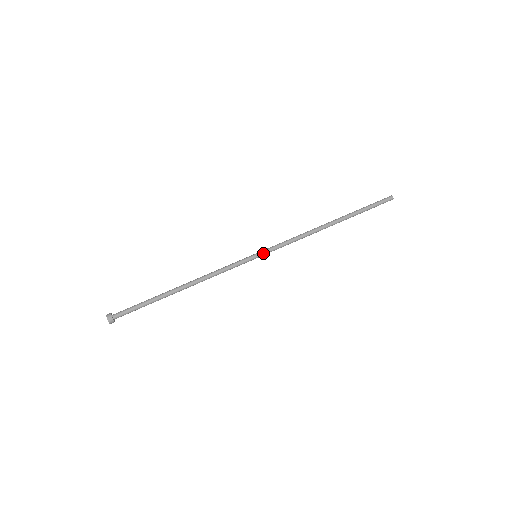
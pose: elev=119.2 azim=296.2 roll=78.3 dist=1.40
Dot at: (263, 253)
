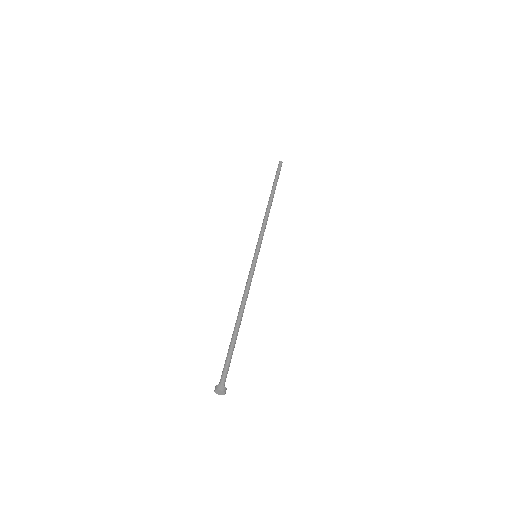
Dot at: (258, 250)
